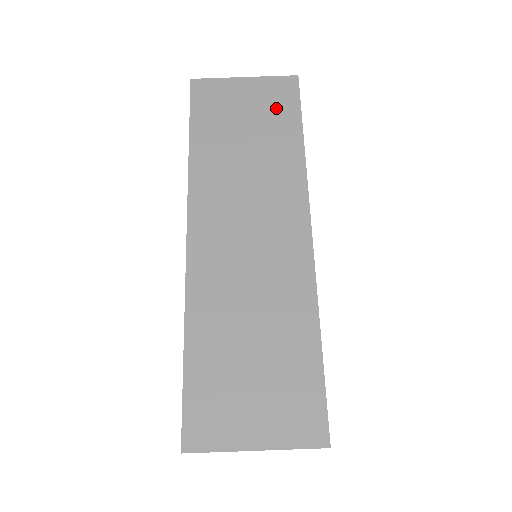
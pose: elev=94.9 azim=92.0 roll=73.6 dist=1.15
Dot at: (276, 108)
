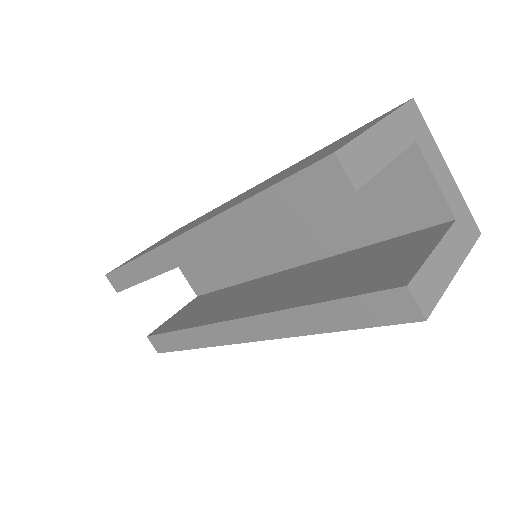
Dot at: occluded
